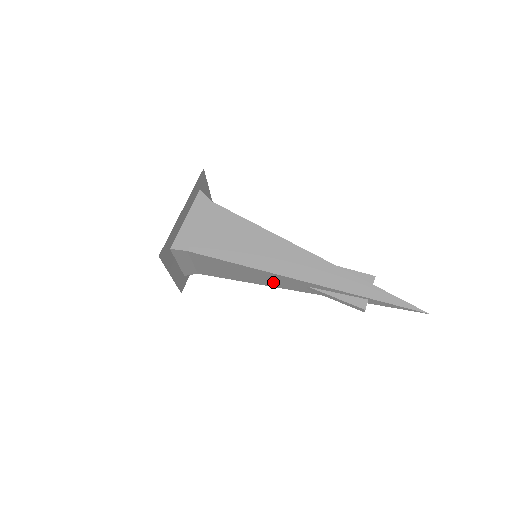
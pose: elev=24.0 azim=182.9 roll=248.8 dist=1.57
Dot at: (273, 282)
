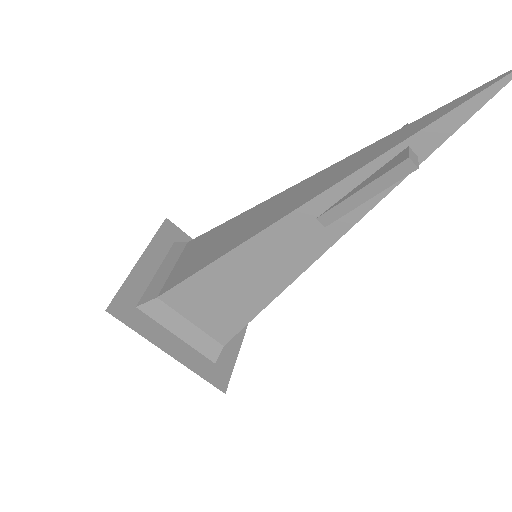
Dot at: (283, 263)
